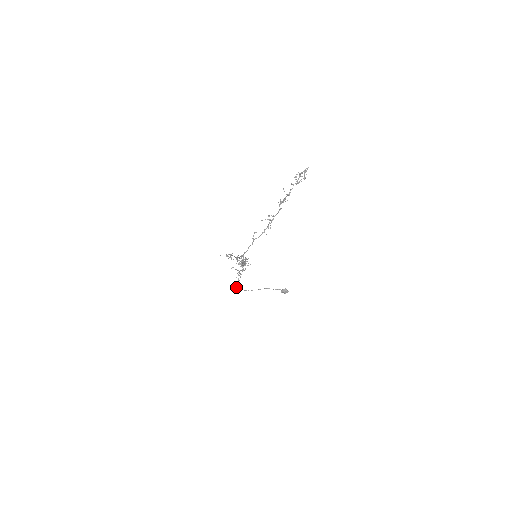
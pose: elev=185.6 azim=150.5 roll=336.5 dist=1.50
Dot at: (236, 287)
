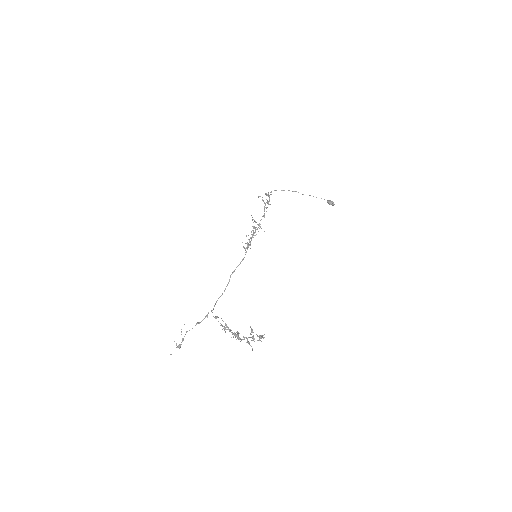
Dot at: (270, 194)
